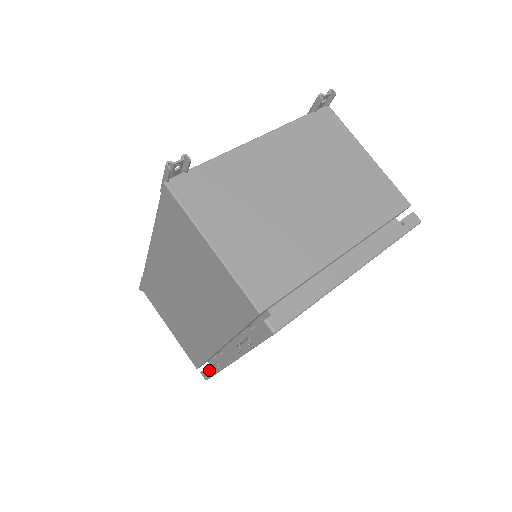
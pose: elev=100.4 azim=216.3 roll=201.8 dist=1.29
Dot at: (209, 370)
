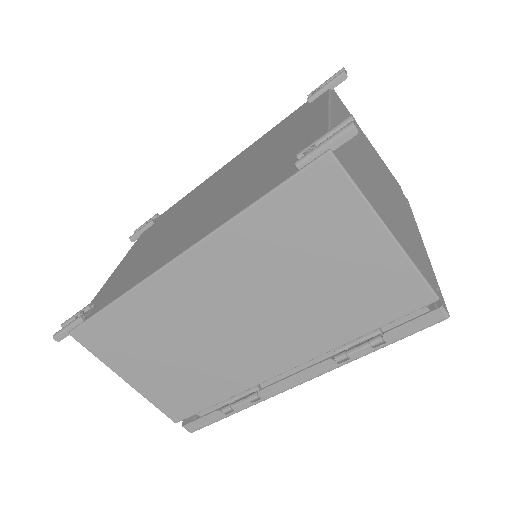
Dot at: (219, 414)
